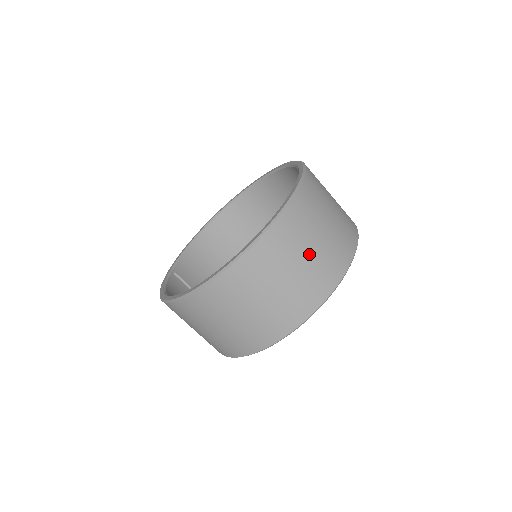
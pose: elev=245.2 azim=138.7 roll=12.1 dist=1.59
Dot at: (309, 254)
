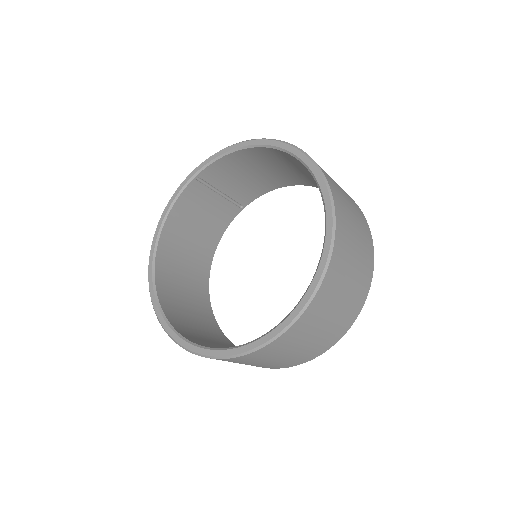
Dot at: occluded
